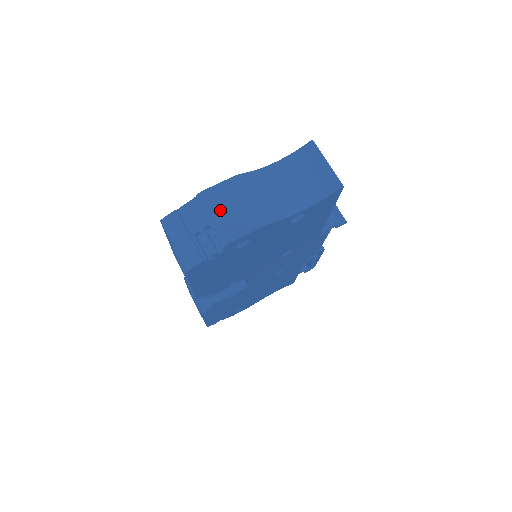
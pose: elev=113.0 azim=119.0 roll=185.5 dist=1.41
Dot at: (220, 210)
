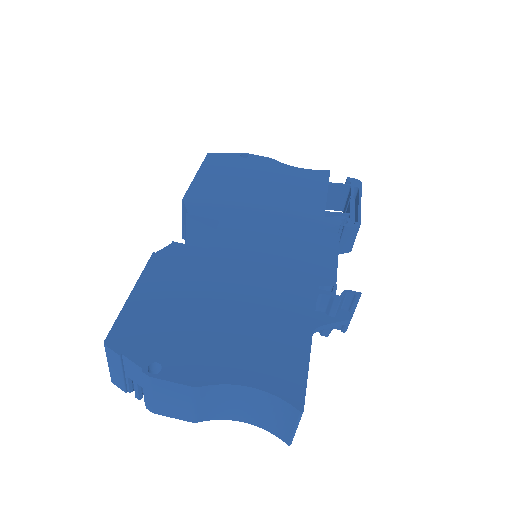
Dot at: (157, 395)
